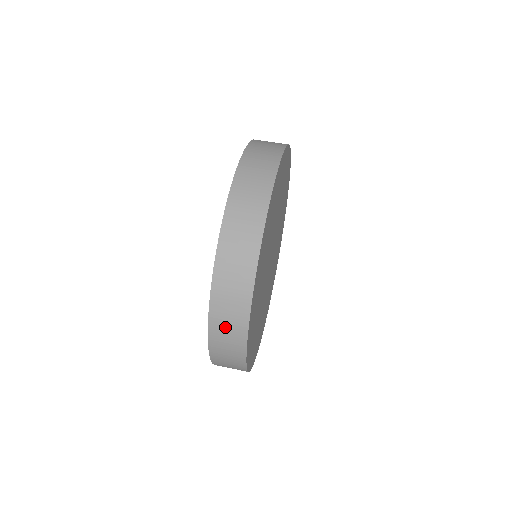
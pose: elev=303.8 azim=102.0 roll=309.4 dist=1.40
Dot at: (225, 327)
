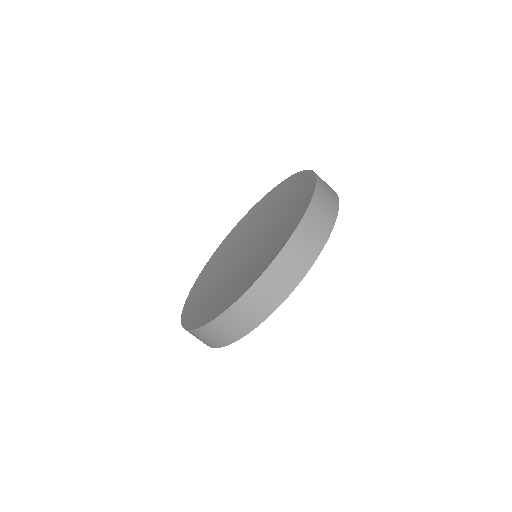
Dot at: occluded
